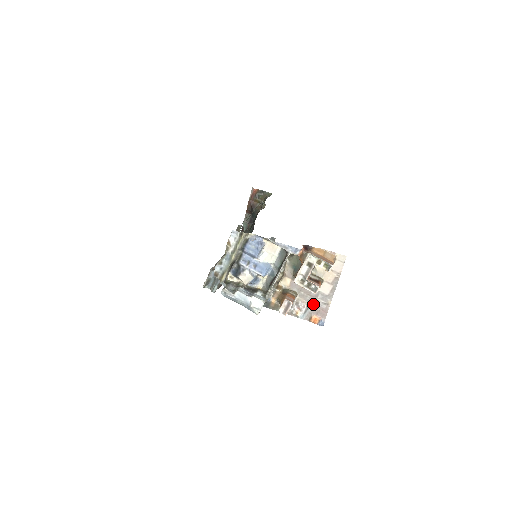
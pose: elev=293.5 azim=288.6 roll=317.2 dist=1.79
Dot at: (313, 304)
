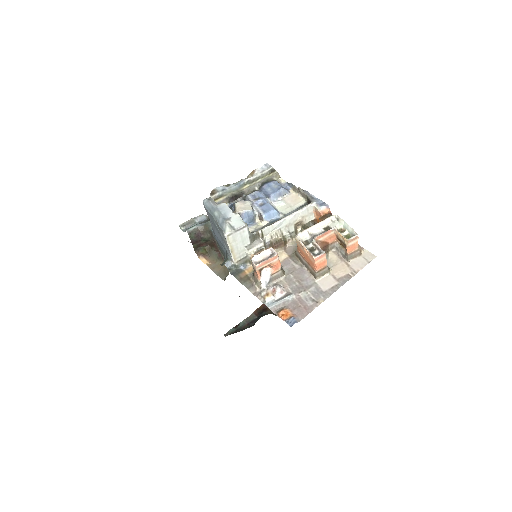
Dot at: (297, 294)
